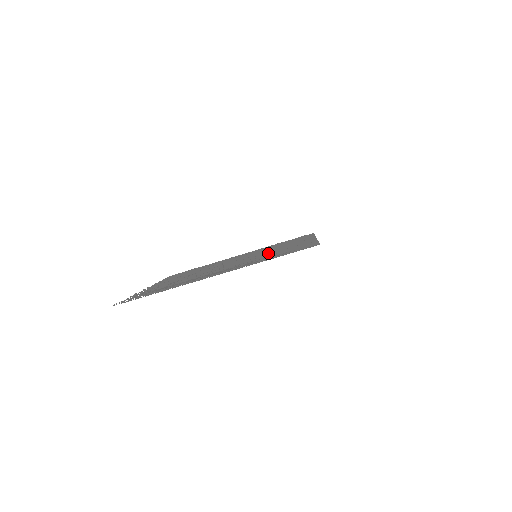
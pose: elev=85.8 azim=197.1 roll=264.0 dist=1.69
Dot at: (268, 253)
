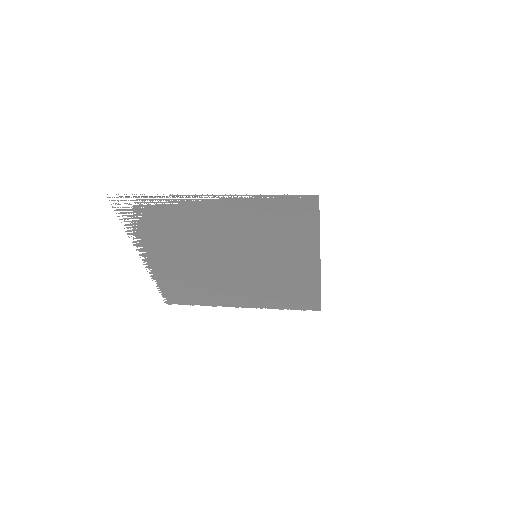
Dot at: (269, 244)
